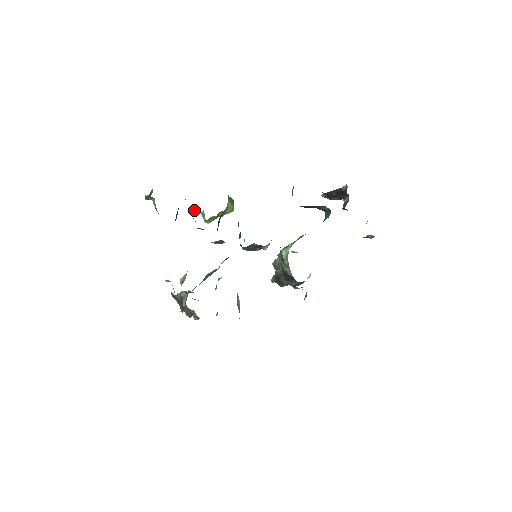
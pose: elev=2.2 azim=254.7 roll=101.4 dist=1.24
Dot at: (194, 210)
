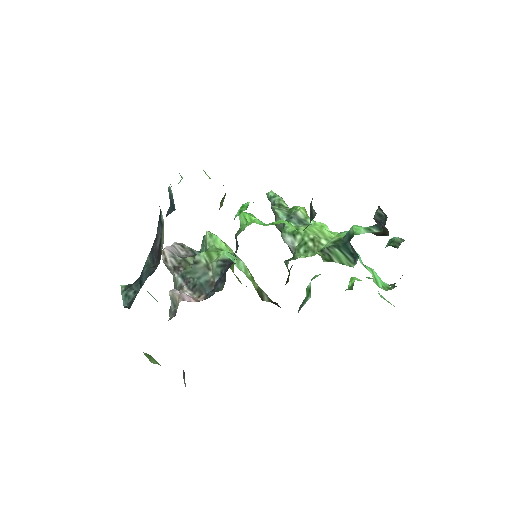
Dot at: (170, 197)
